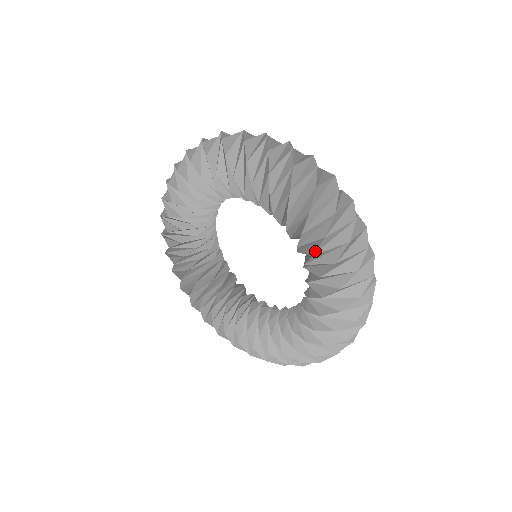
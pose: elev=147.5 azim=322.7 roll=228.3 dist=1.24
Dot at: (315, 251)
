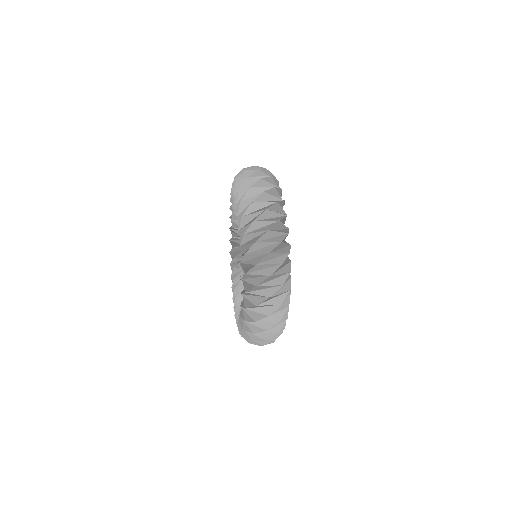
Dot at: (234, 188)
